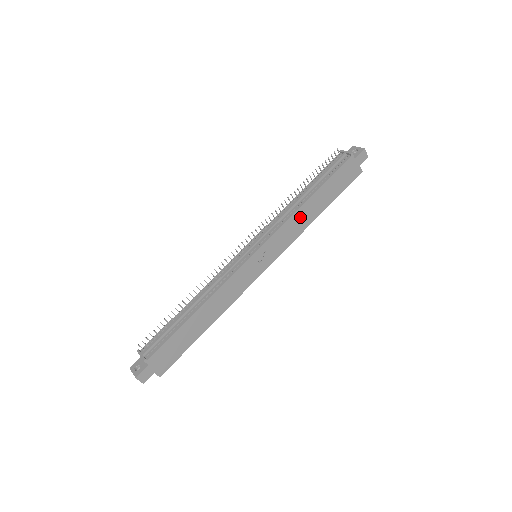
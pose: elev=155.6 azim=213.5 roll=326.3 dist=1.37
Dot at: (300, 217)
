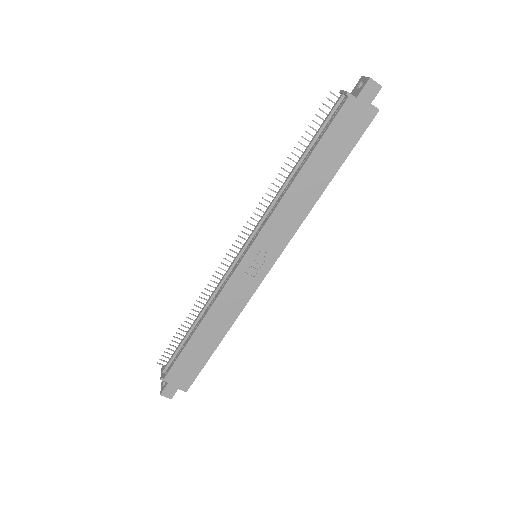
Dot at: (294, 200)
